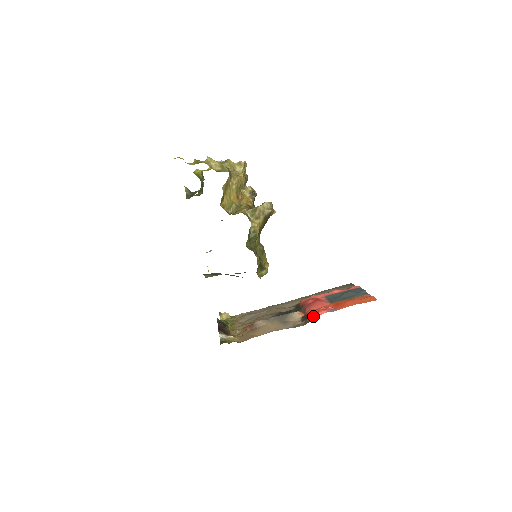
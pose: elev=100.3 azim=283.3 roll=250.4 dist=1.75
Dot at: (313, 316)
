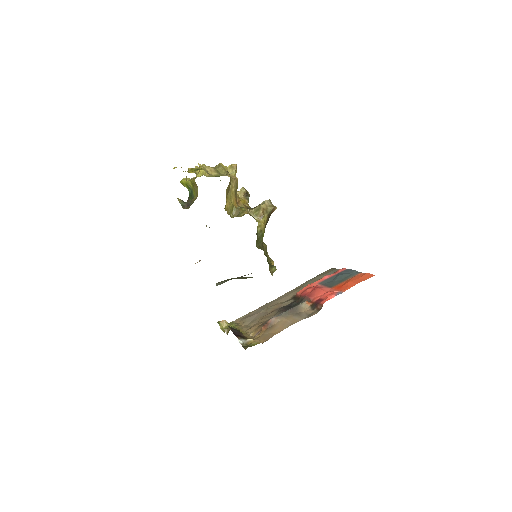
Dot at: (324, 302)
